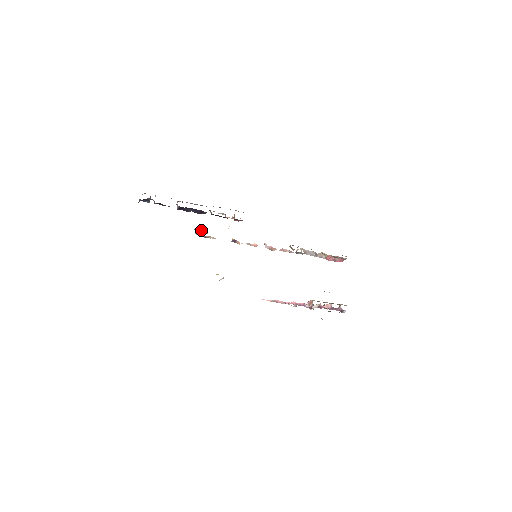
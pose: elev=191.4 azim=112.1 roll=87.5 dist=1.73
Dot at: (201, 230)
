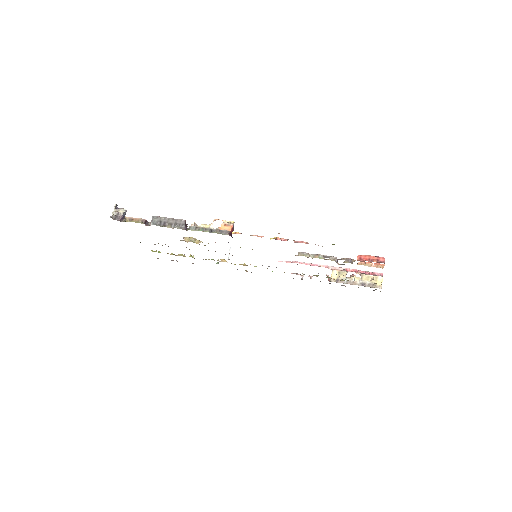
Dot at: (188, 238)
